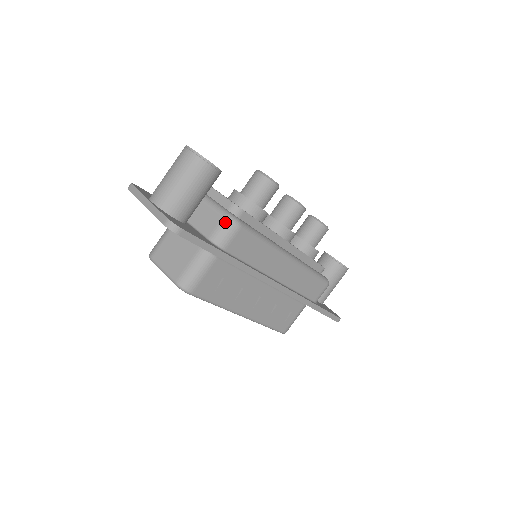
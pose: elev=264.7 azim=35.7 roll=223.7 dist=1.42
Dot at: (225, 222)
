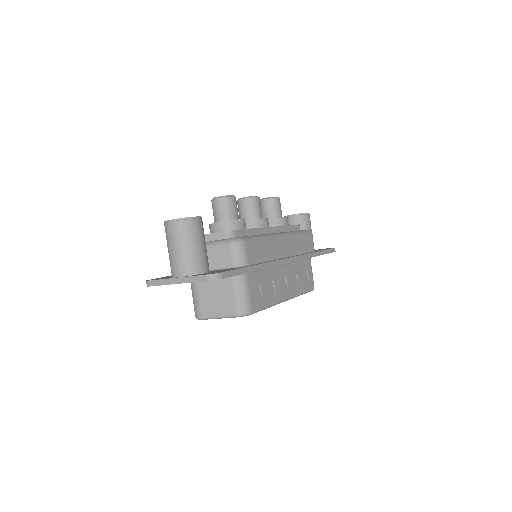
Dot at: (233, 247)
